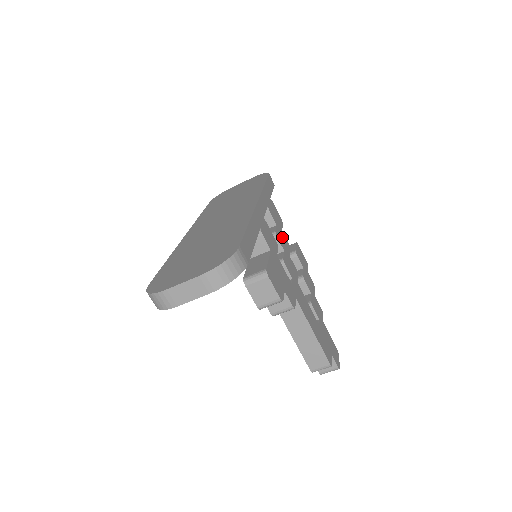
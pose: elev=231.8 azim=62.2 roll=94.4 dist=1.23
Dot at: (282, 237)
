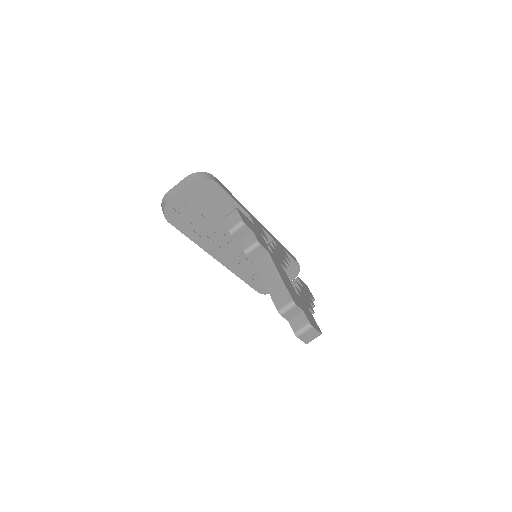
Dot at: (281, 253)
